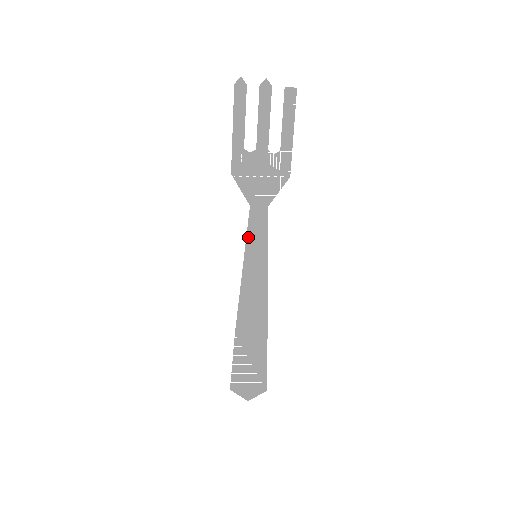
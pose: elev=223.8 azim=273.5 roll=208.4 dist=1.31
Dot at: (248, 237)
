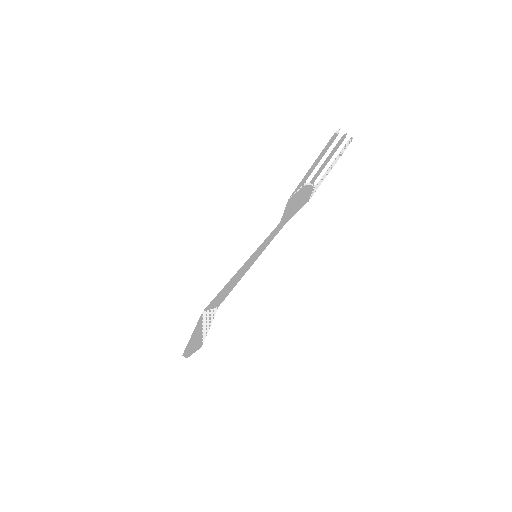
Dot at: (262, 244)
